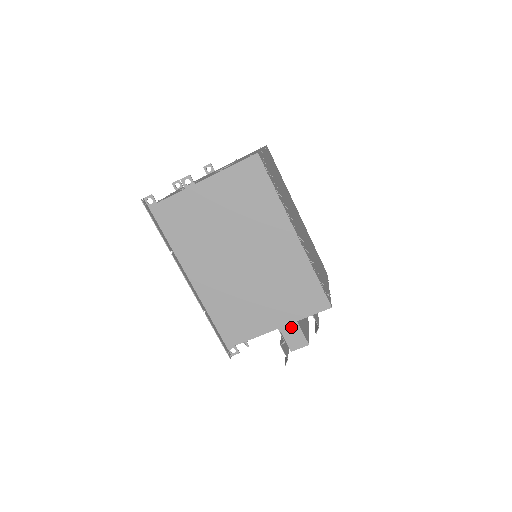
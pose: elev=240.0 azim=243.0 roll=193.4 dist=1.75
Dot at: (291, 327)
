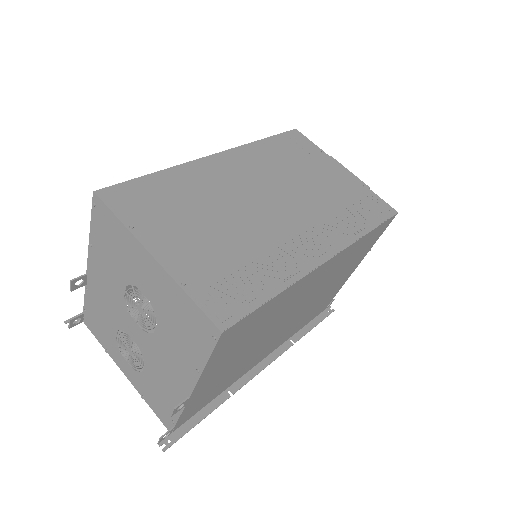
Dot at: occluded
